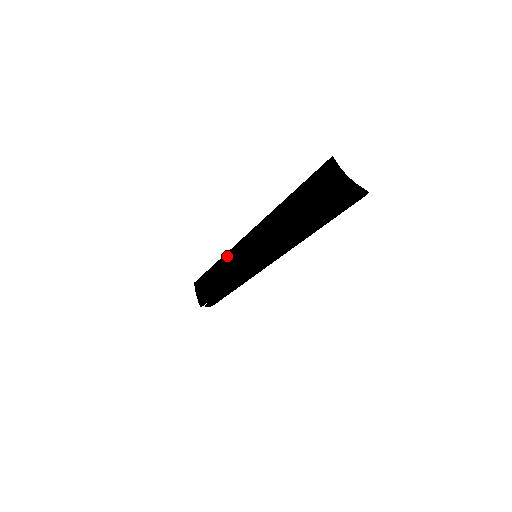
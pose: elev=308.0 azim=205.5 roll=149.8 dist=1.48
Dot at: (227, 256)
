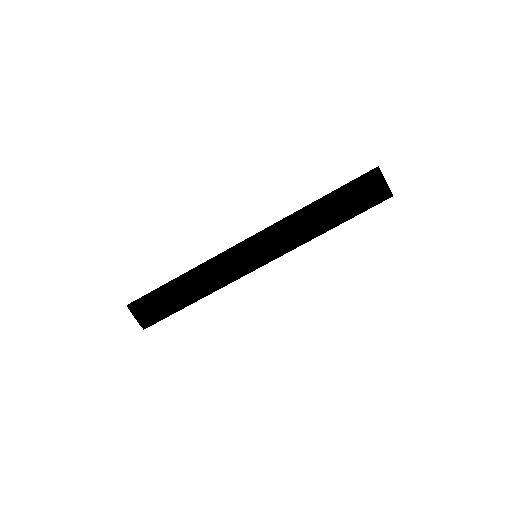
Dot at: (211, 264)
